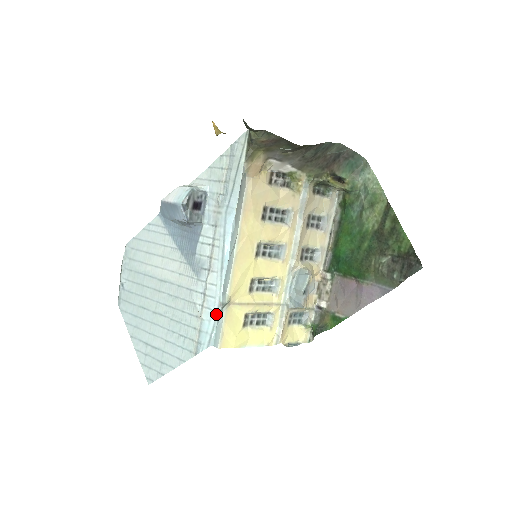
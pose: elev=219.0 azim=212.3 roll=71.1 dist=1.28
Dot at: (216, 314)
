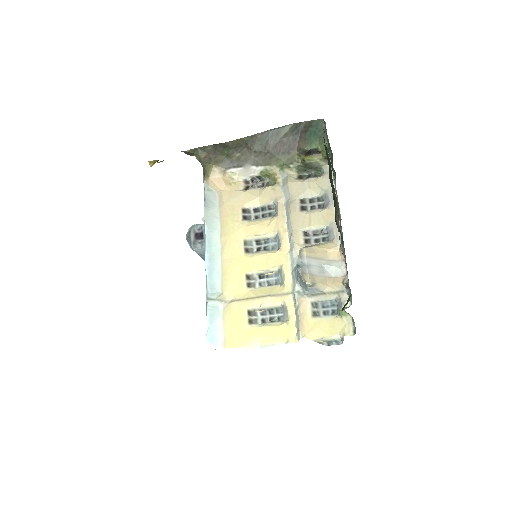
Dot at: (206, 311)
